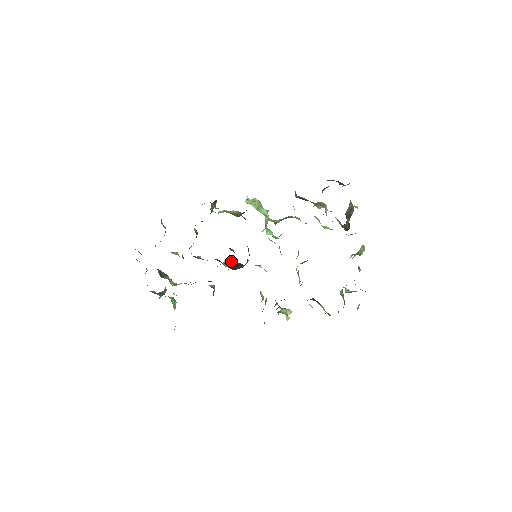
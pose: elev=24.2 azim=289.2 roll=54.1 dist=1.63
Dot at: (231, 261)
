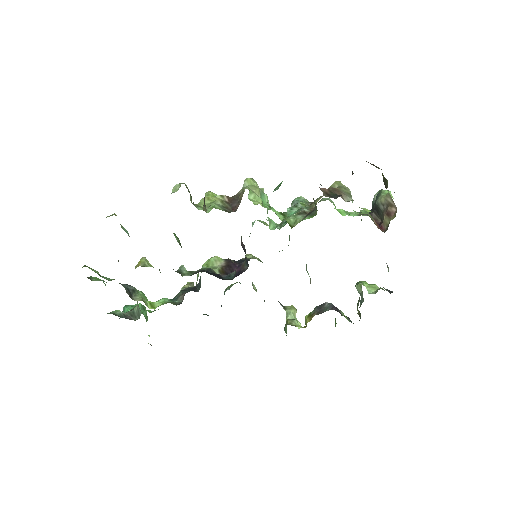
Dot at: (218, 258)
